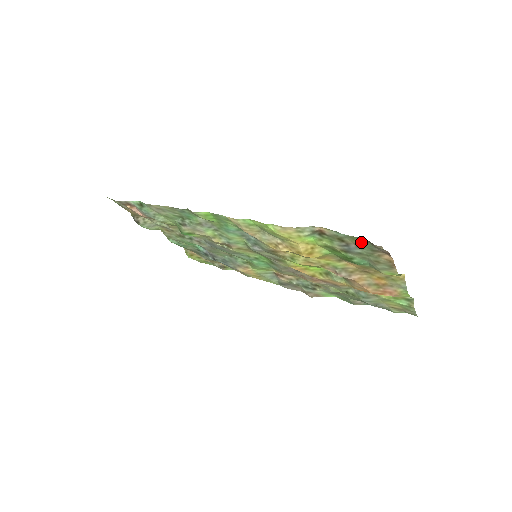
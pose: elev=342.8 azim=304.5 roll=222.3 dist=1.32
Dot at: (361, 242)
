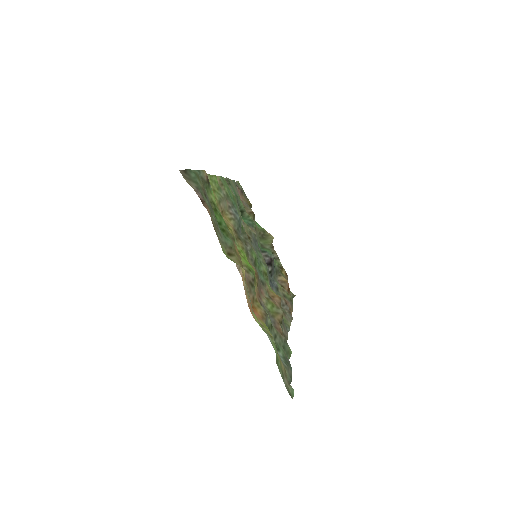
Dot at: (199, 183)
